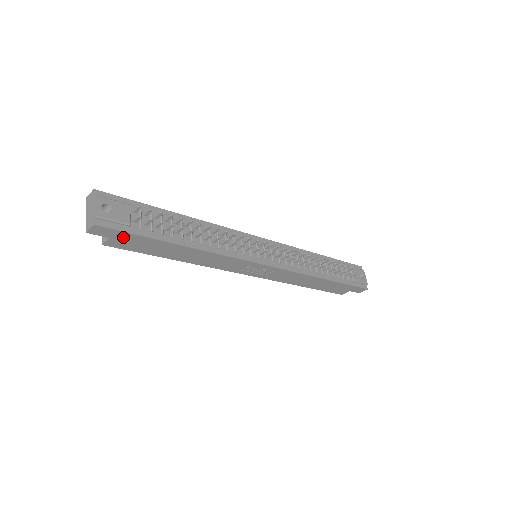
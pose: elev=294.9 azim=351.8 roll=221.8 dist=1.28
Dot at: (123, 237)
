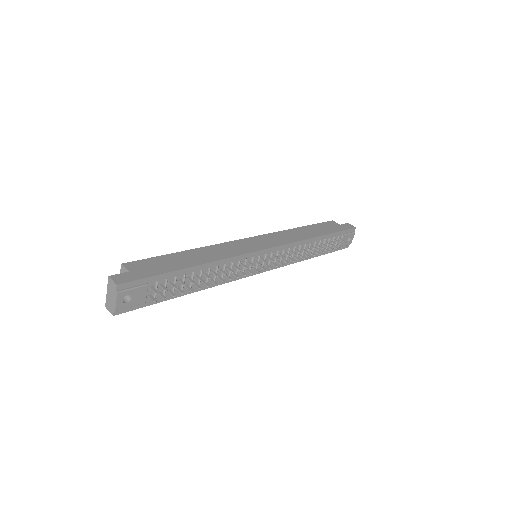
Dot at: occluded
